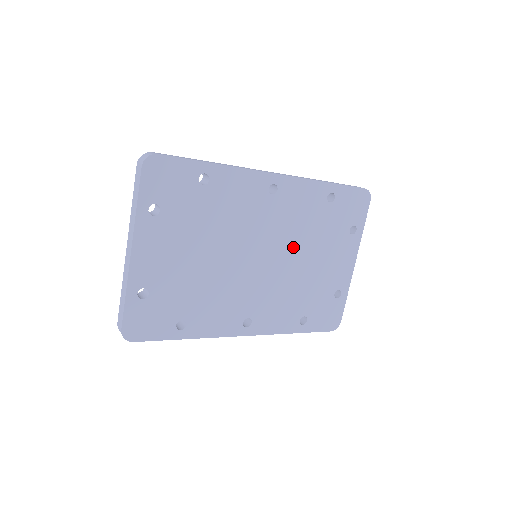
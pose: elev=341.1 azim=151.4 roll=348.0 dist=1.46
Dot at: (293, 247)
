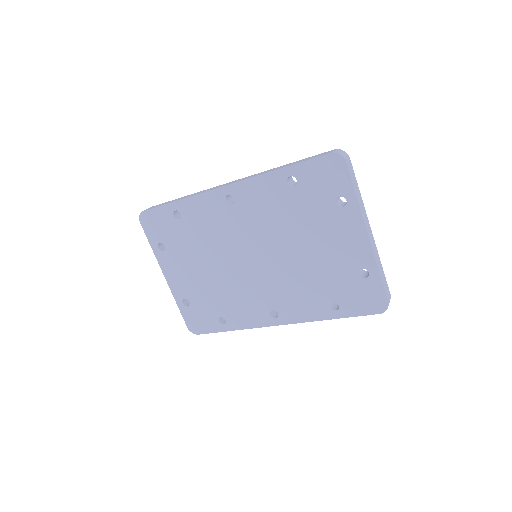
Dot at: (279, 241)
